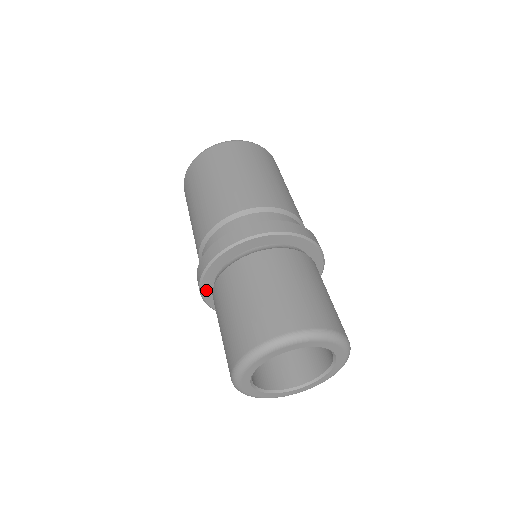
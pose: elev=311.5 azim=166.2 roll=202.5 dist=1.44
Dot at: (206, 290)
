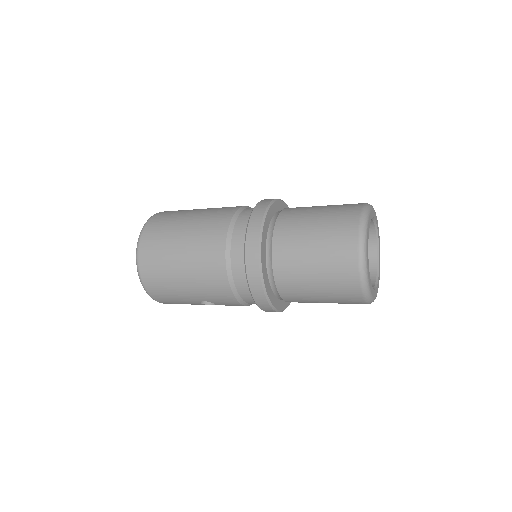
Dot at: (267, 218)
